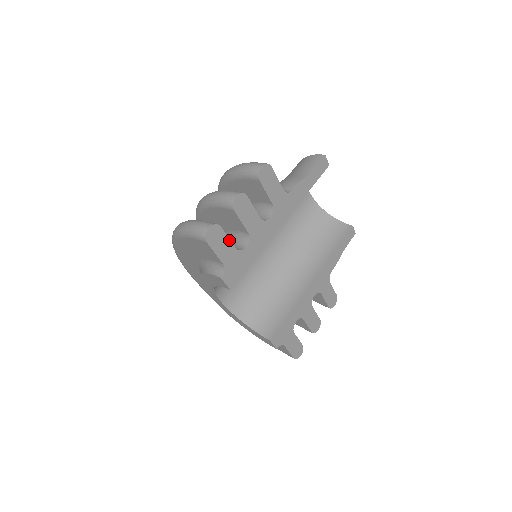
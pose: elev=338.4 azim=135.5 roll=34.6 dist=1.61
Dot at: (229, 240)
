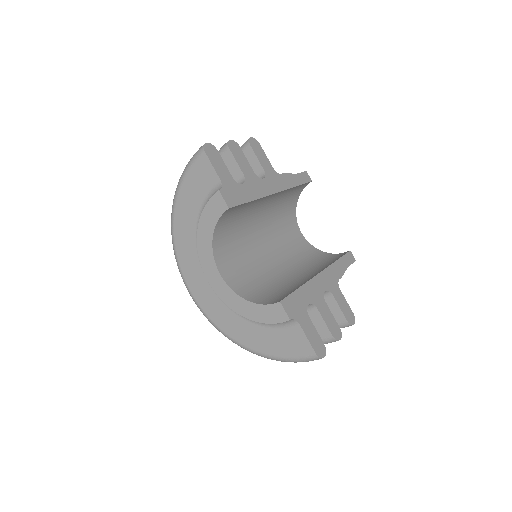
Dot at: (225, 166)
